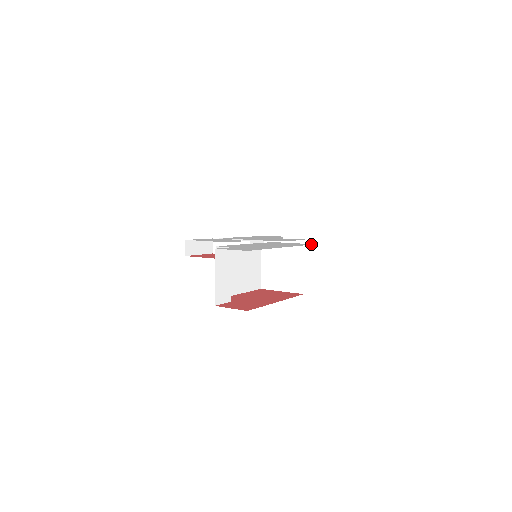
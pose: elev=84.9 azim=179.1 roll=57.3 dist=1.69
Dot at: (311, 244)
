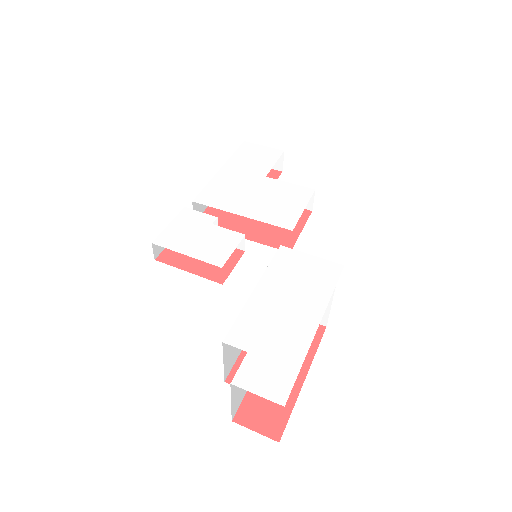
Dot at: (341, 270)
